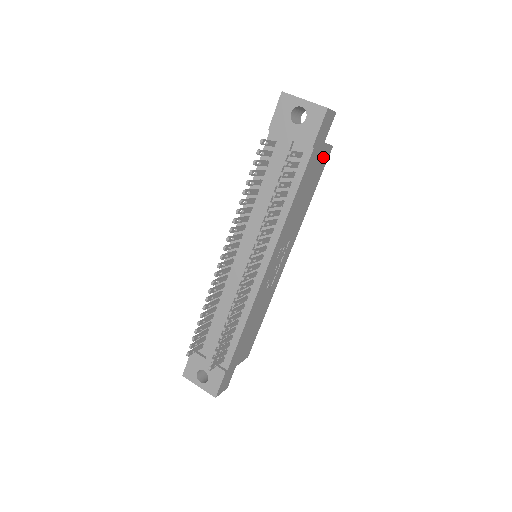
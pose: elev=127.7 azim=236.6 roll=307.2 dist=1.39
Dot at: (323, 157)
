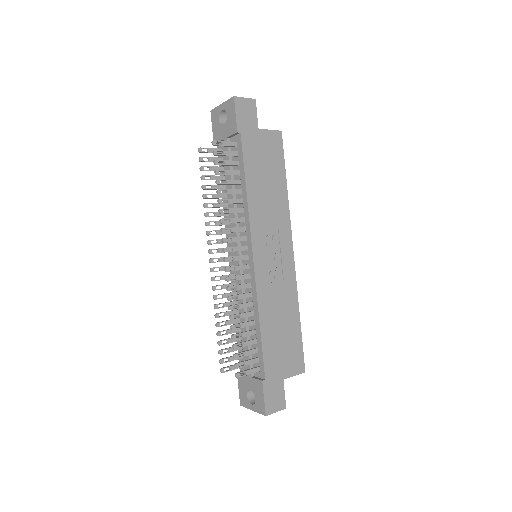
Dot at: (271, 142)
